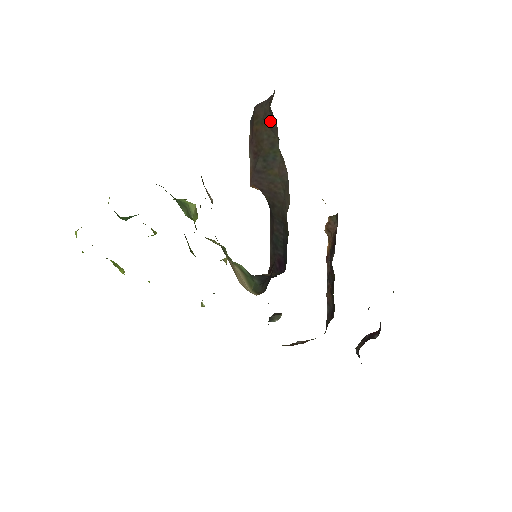
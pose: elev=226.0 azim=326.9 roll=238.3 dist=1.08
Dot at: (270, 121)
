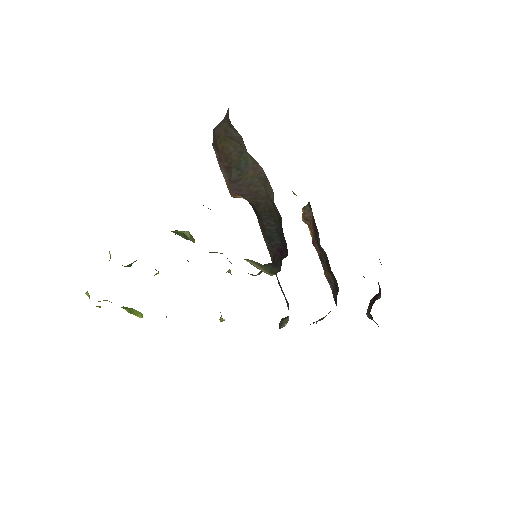
Dot at: (232, 134)
